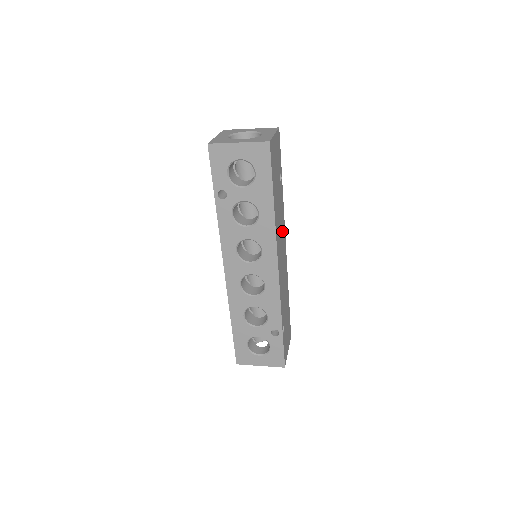
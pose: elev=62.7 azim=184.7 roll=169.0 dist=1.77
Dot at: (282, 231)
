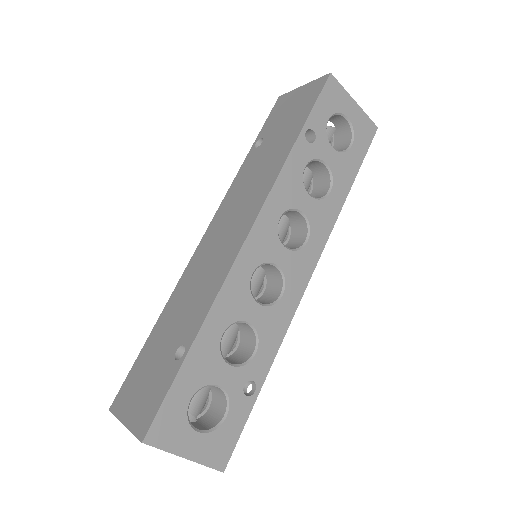
Dot at: occluded
